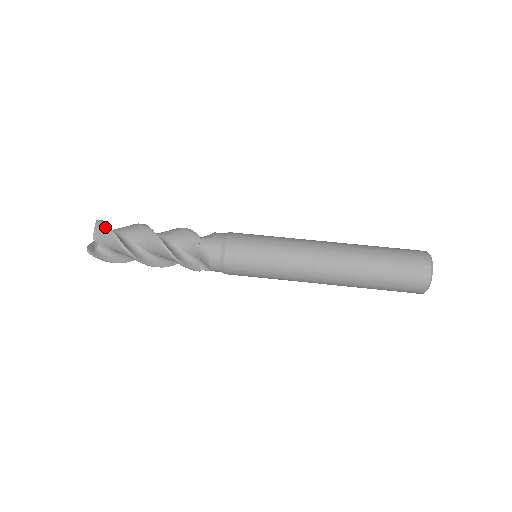
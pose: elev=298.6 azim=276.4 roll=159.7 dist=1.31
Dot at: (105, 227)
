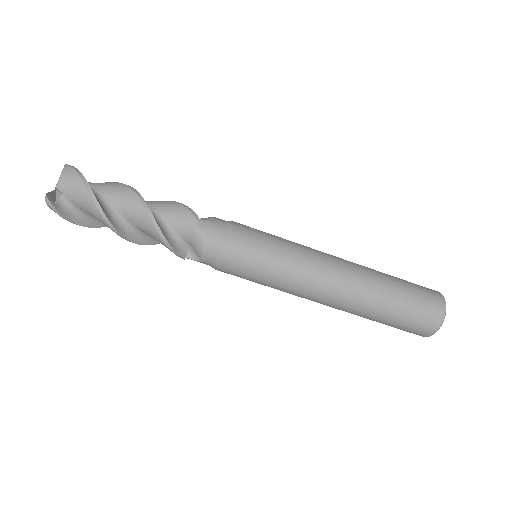
Dot at: (78, 175)
